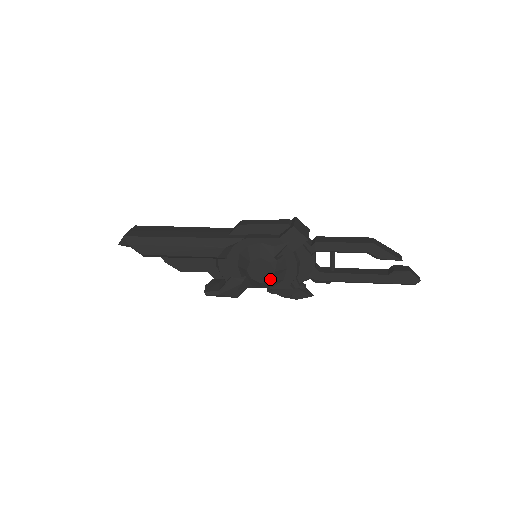
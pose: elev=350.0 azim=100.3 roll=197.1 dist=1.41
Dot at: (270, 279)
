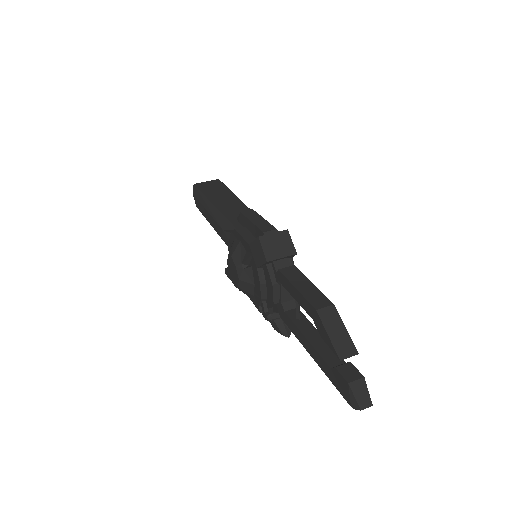
Dot at: (238, 286)
